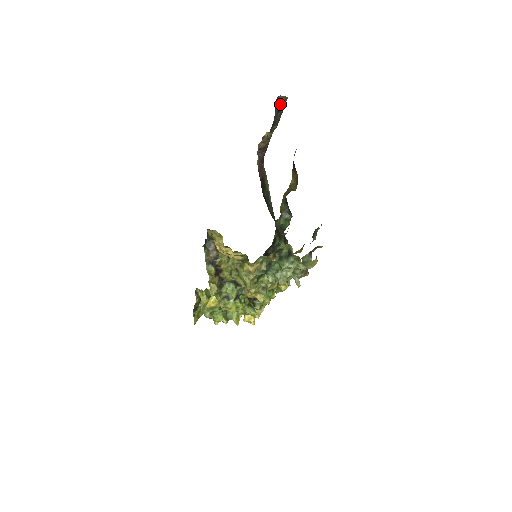
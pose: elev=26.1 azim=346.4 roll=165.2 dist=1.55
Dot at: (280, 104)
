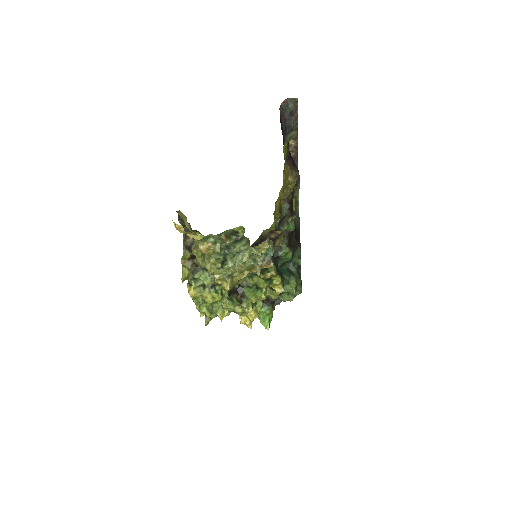
Dot at: (291, 107)
